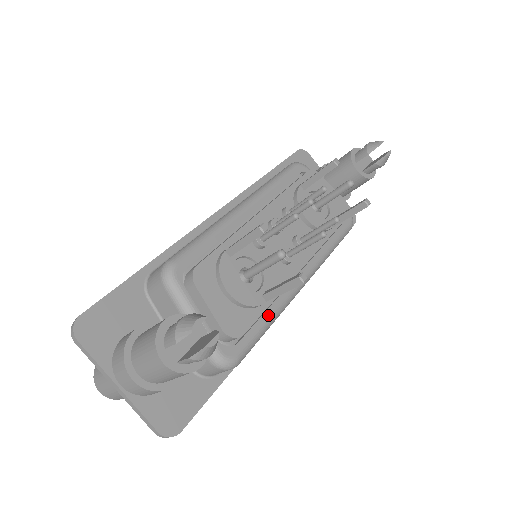
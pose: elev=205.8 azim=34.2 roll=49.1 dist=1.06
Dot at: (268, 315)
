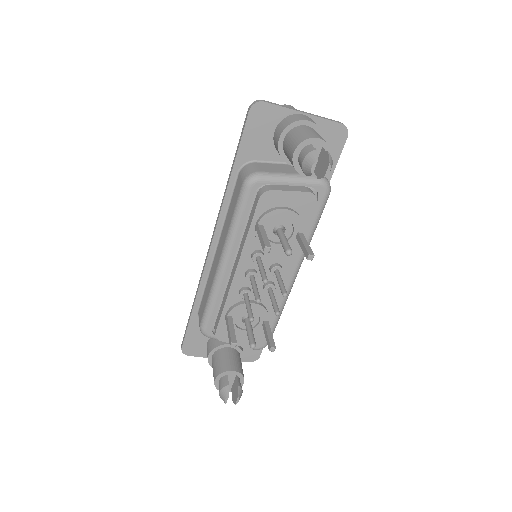
Dot at: (275, 315)
